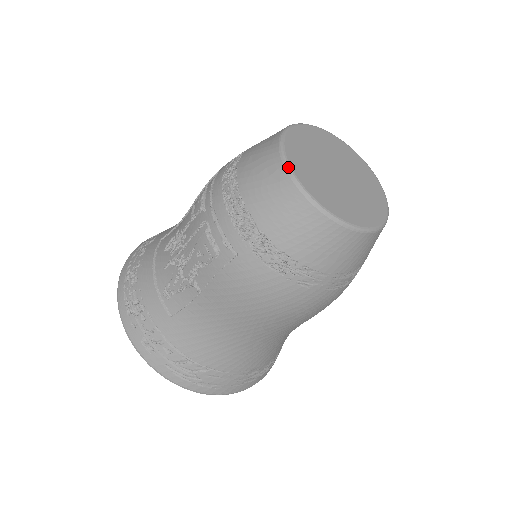
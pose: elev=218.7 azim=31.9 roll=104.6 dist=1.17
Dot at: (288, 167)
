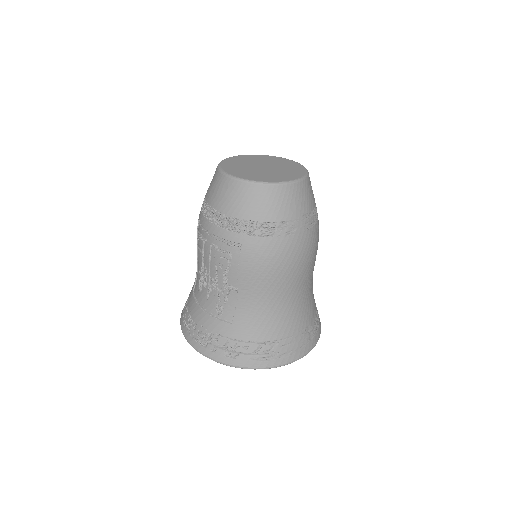
Dot at: (233, 177)
